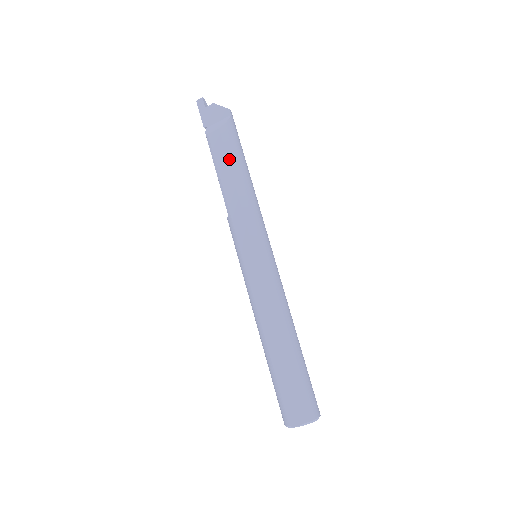
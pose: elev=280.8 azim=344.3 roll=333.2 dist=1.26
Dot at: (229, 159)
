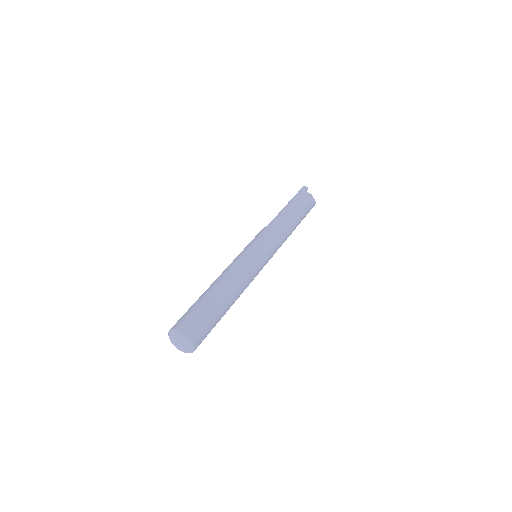
Dot at: (296, 211)
